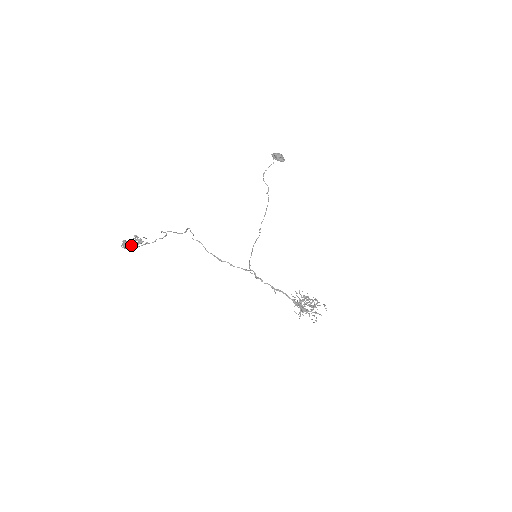
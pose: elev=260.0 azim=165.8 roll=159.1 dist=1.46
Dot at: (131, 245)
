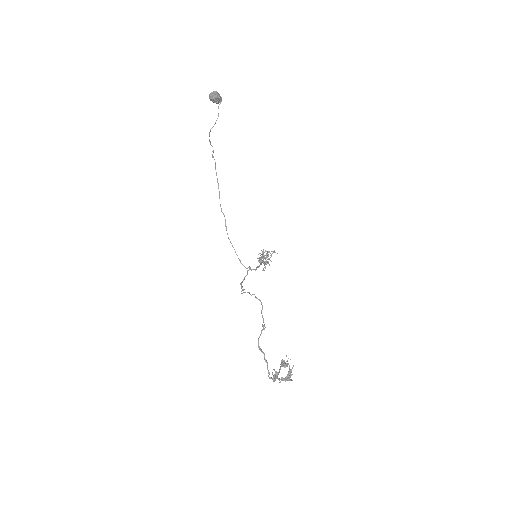
Dot at: occluded
